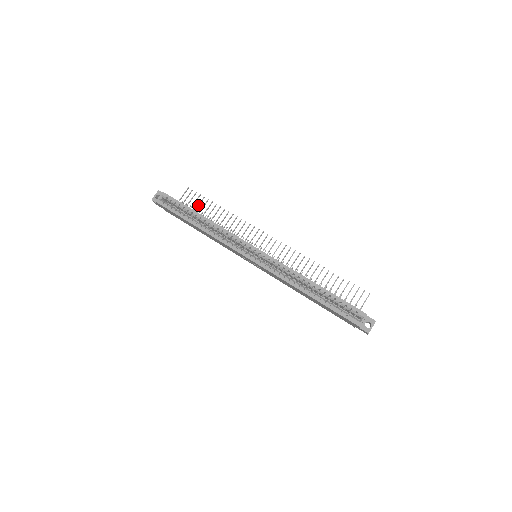
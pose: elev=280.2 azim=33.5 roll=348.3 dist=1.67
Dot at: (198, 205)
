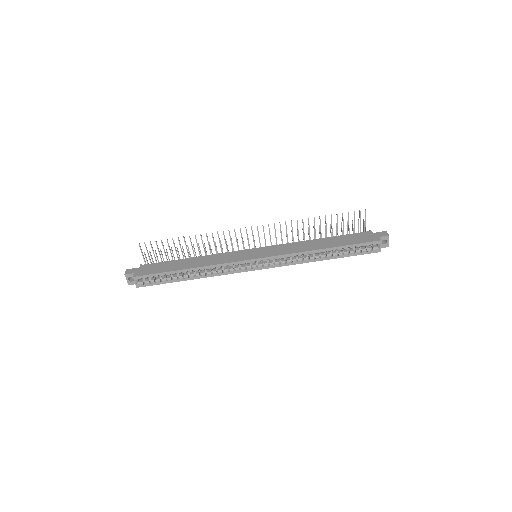
Dot at: (164, 250)
